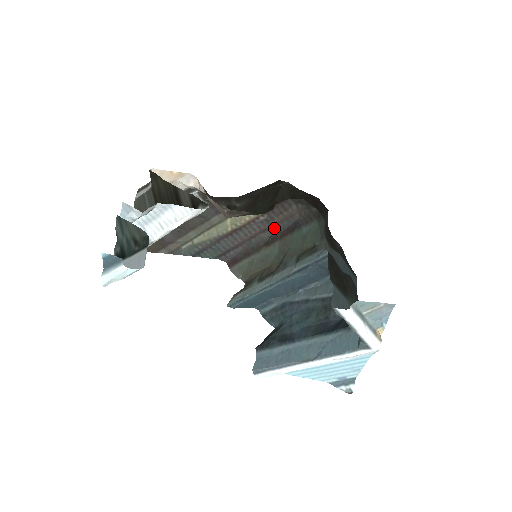
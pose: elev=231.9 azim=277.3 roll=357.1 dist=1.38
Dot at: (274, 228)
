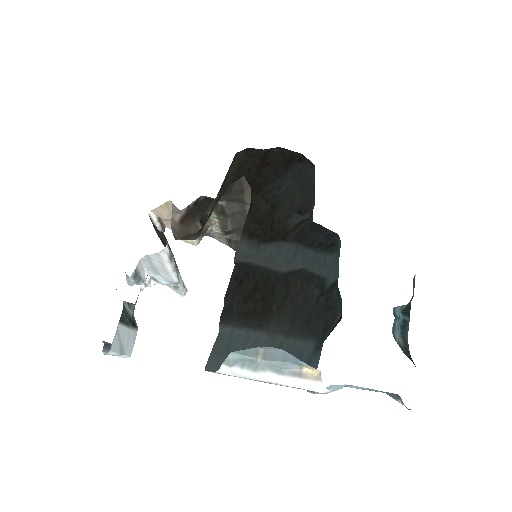
Dot at: occluded
